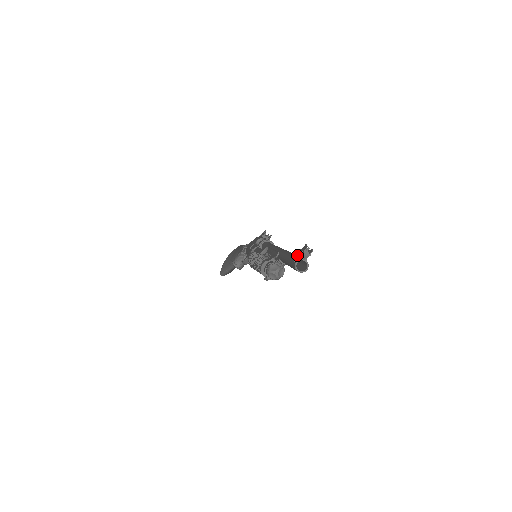
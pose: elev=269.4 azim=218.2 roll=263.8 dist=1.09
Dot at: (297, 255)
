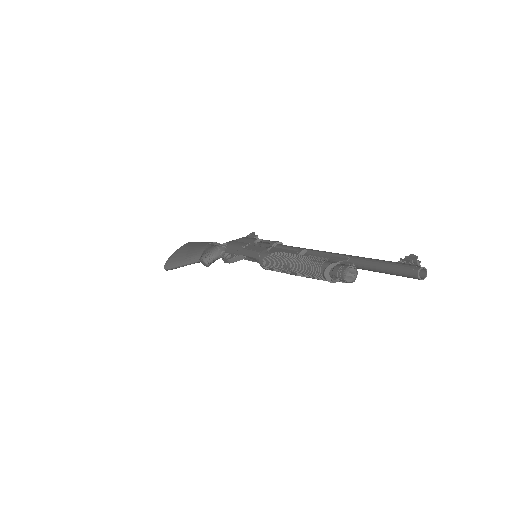
Dot at: (406, 263)
